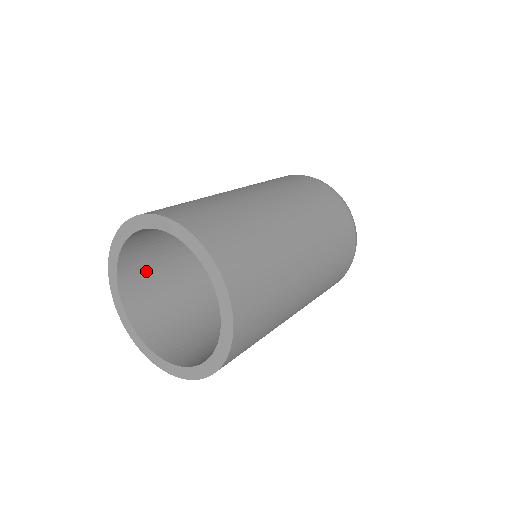
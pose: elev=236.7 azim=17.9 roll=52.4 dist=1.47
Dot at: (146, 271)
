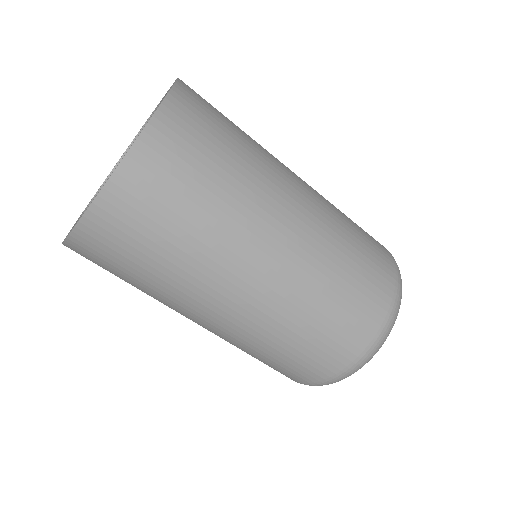
Dot at: occluded
